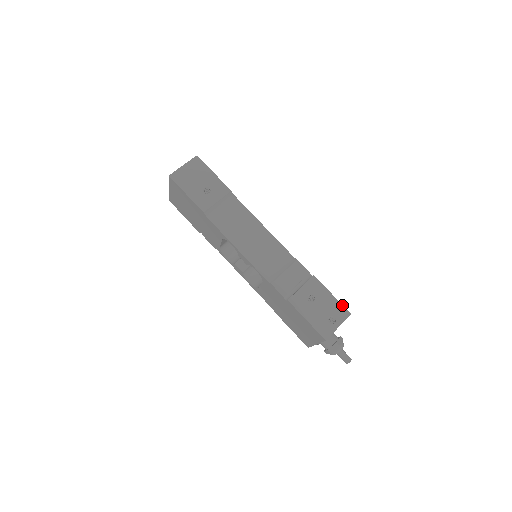
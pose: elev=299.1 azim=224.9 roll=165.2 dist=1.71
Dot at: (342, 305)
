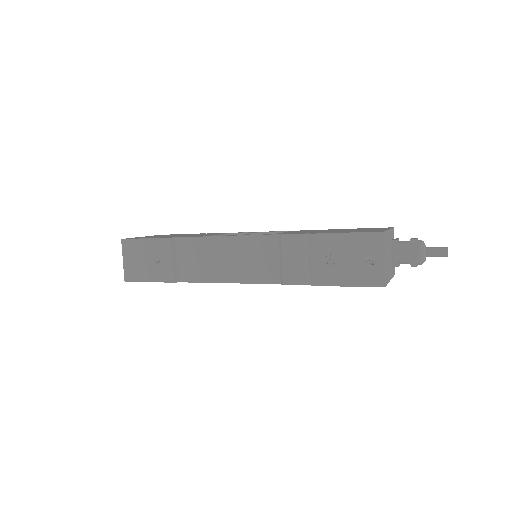
Dot at: (365, 233)
